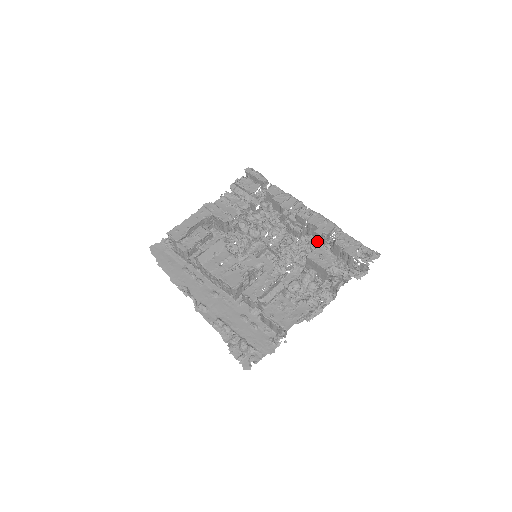
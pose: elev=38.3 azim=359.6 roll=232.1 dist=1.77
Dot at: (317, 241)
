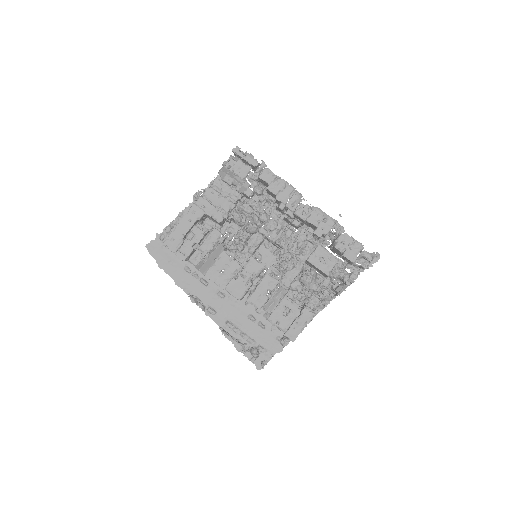
Dot at: (316, 238)
